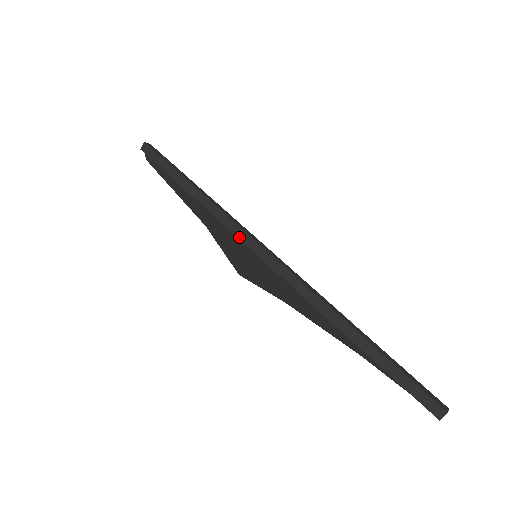
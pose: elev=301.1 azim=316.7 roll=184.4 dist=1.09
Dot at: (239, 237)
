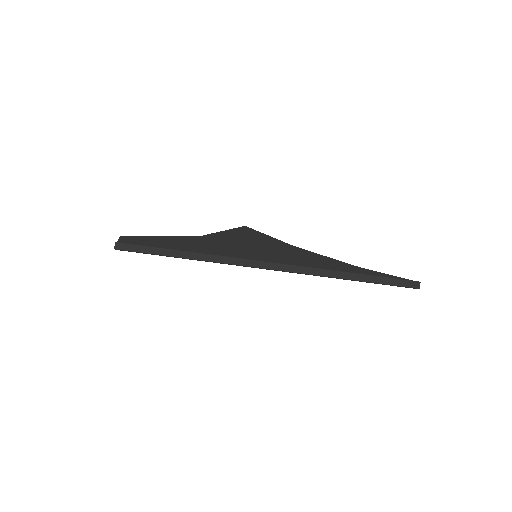
Dot at: occluded
